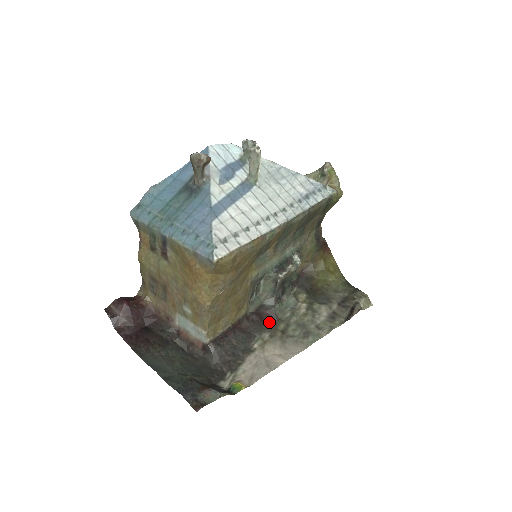
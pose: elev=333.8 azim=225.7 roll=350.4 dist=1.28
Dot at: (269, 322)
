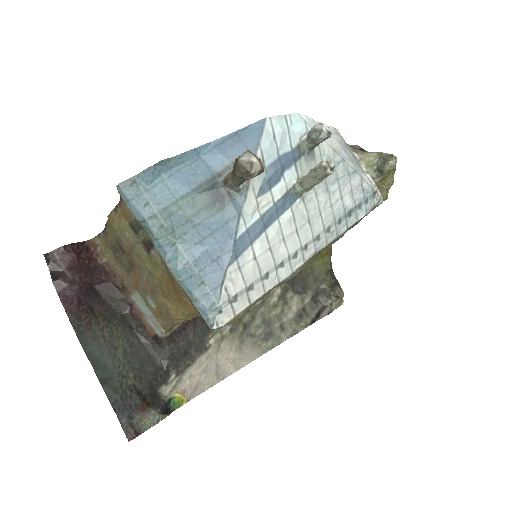
Dot at: occluded
